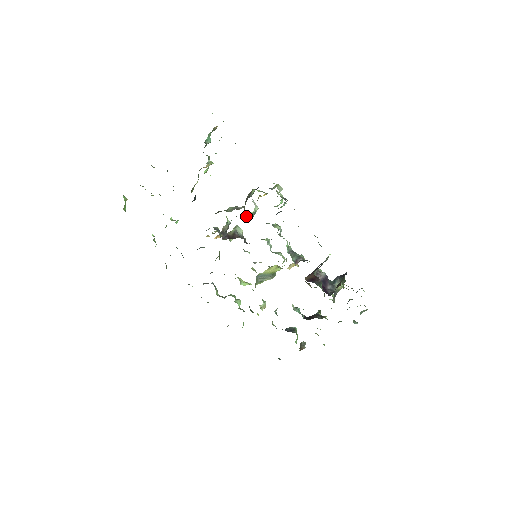
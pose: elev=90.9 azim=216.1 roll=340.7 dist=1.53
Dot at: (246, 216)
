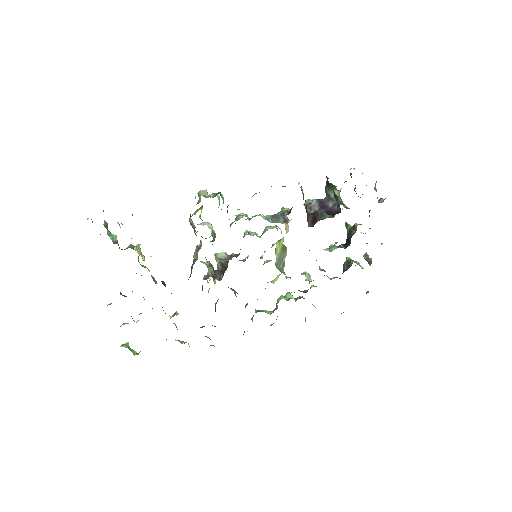
Dot at: occluded
